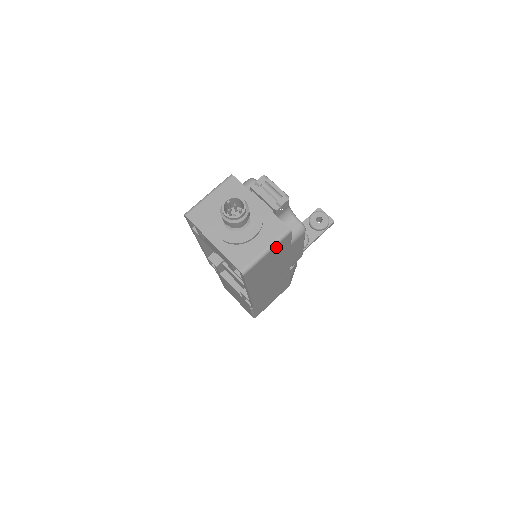
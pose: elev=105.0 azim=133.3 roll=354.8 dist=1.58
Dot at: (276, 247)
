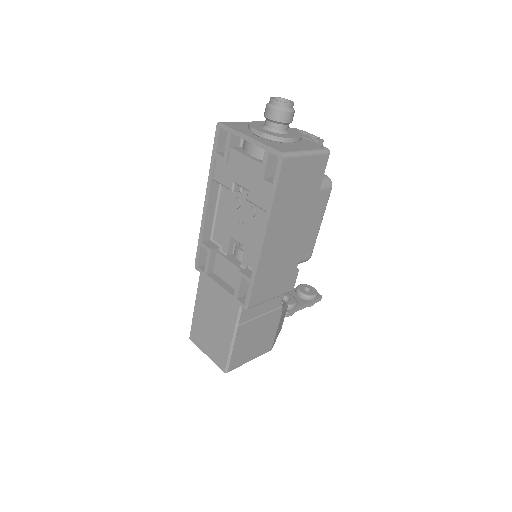
Dot at: (314, 160)
